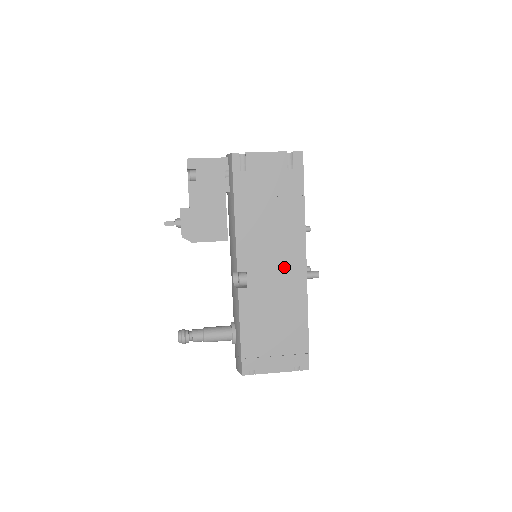
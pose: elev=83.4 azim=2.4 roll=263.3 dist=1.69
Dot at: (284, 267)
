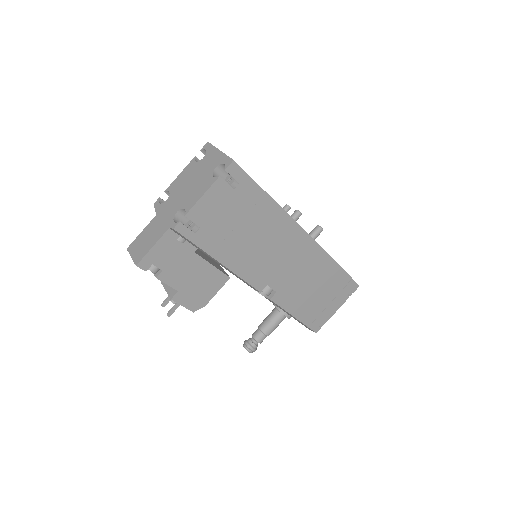
Dot at: (293, 254)
